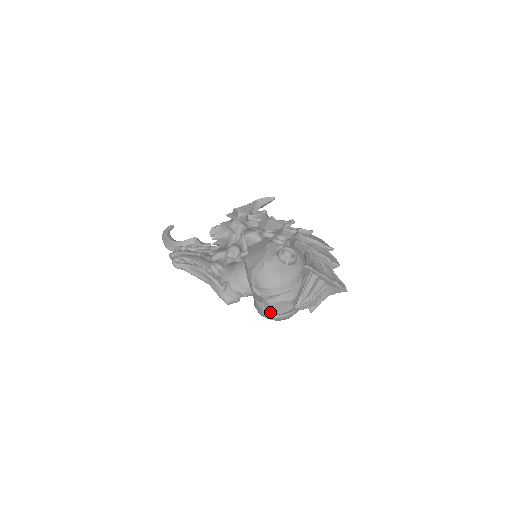
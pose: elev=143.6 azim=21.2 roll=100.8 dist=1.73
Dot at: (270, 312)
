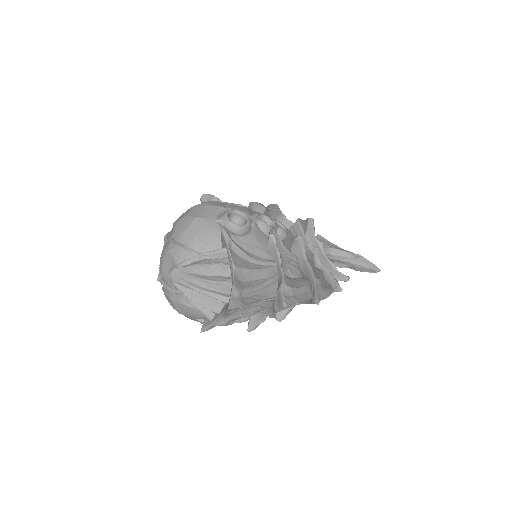
Dot at: occluded
